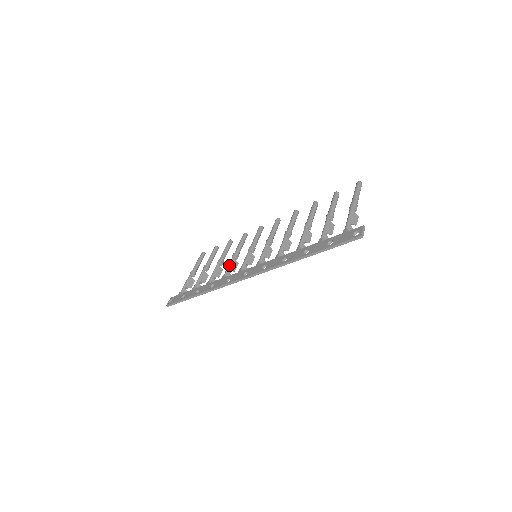
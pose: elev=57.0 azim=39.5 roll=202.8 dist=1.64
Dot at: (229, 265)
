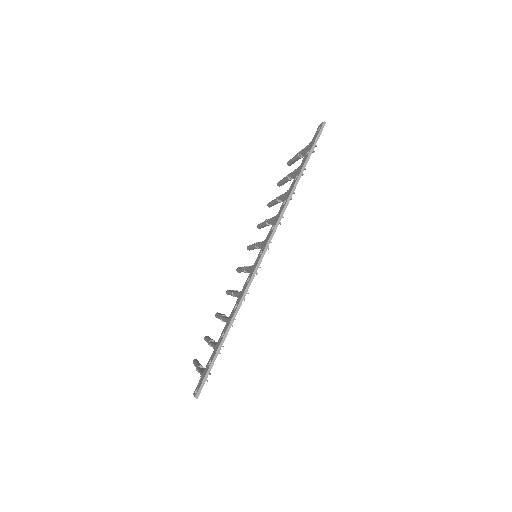
Dot at: (236, 292)
